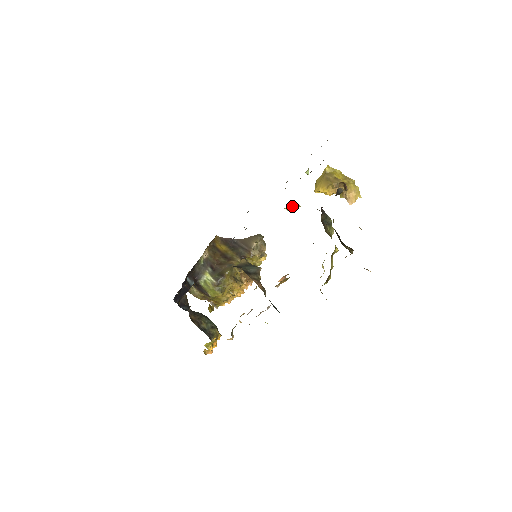
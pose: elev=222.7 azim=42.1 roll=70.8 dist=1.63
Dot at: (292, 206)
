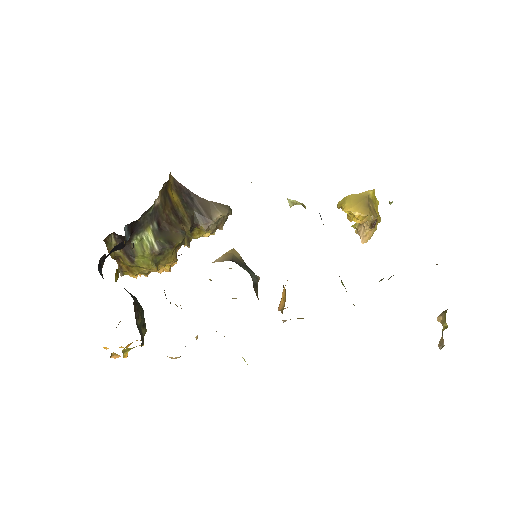
Dot at: (298, 203)
